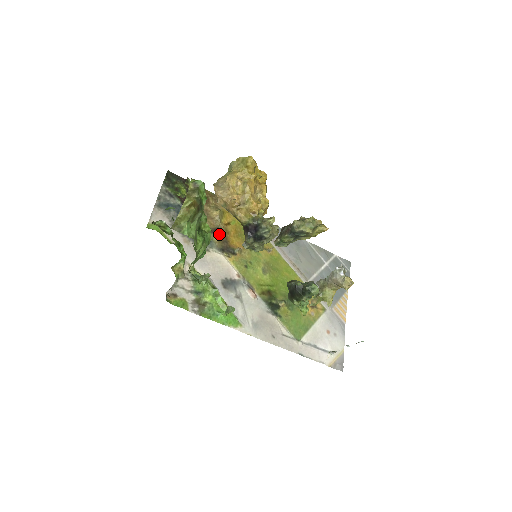
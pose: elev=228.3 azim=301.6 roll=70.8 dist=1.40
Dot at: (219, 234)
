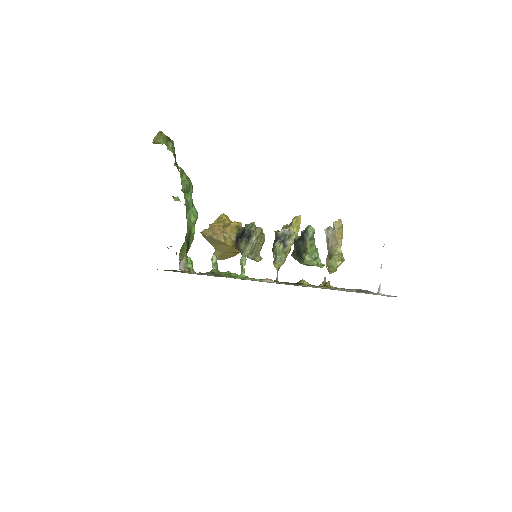
Dot at: occluded
